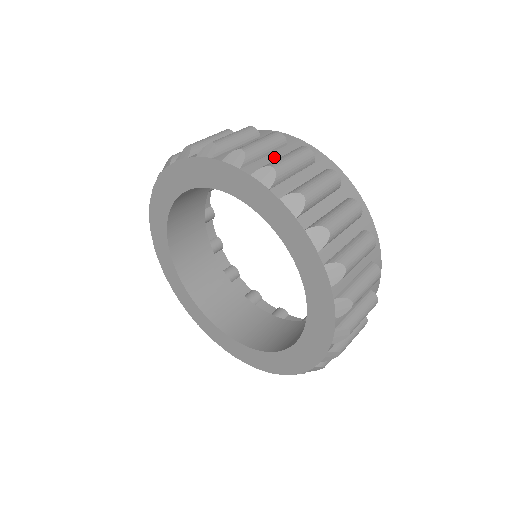
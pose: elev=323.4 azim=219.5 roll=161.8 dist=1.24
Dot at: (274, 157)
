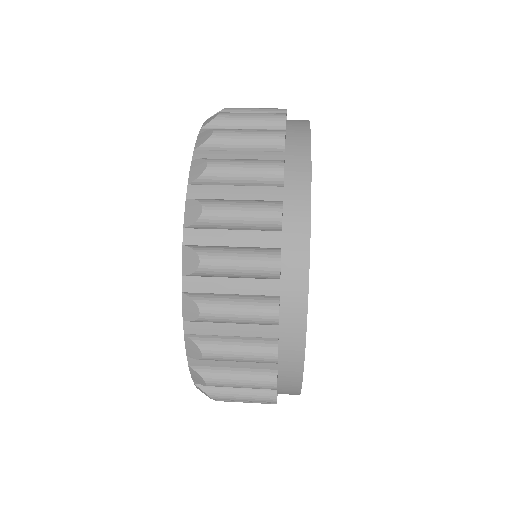
Dot at: occluded
